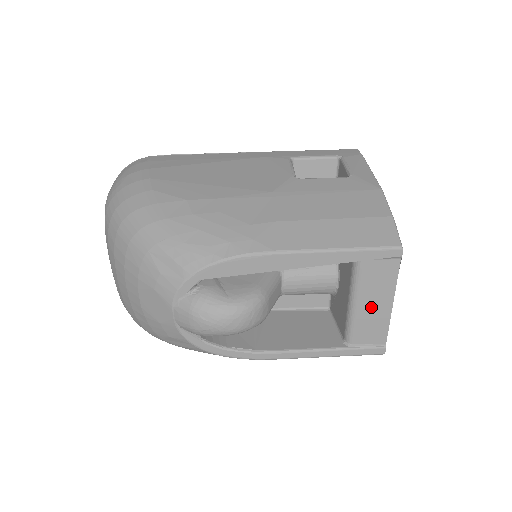
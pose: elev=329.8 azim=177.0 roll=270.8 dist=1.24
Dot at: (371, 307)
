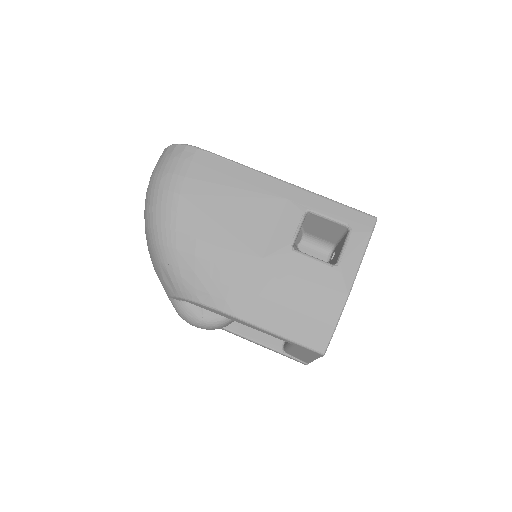
Dot at: (300, 353)
